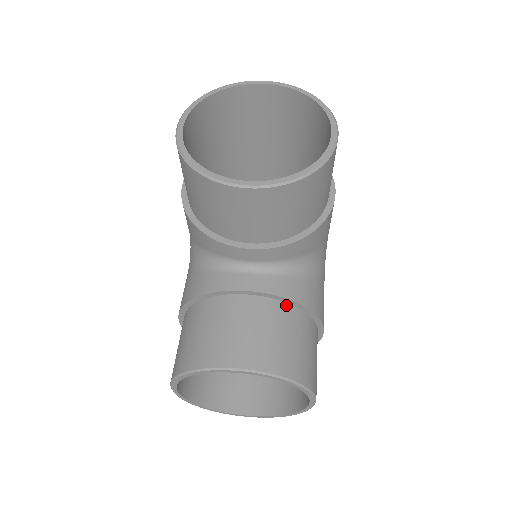
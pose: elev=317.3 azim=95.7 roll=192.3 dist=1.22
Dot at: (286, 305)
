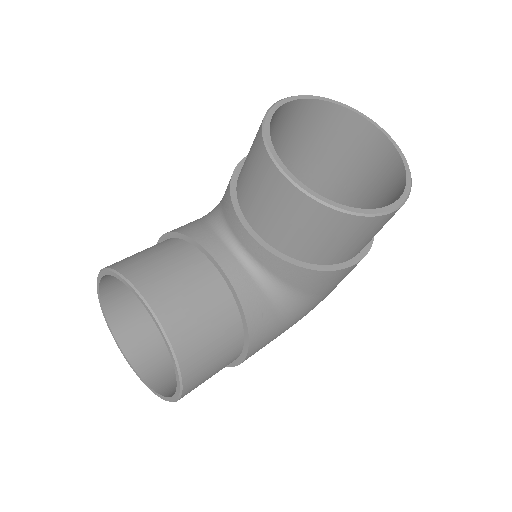
Dot at: (233, 302)
